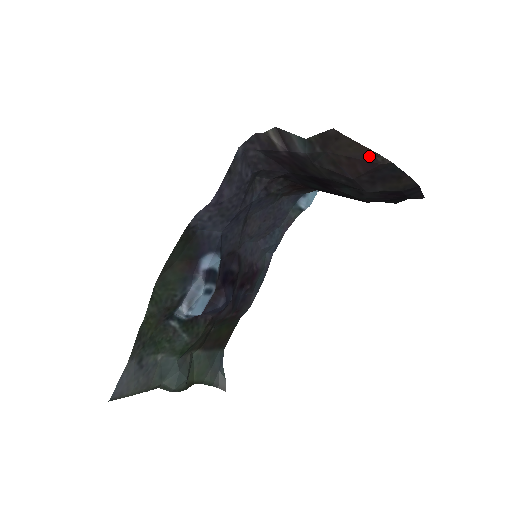
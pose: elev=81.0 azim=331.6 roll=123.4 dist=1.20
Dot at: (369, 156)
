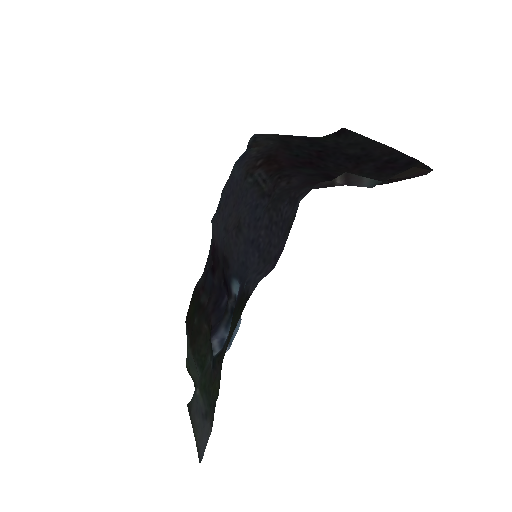
Dot at: (421, 173)
